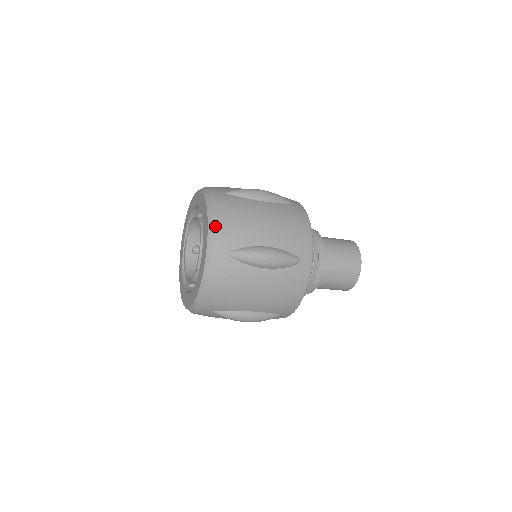
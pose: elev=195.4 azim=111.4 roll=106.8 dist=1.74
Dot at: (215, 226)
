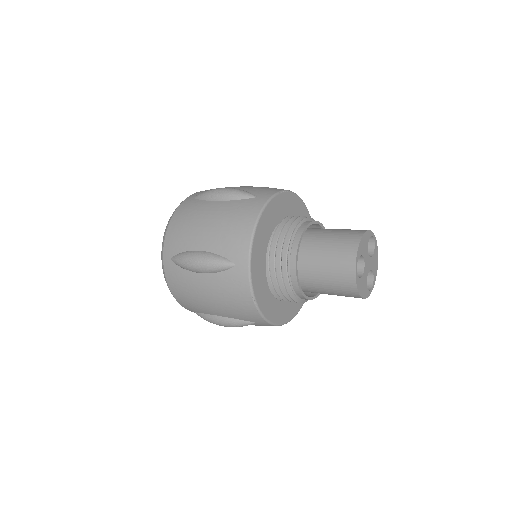
Dot at: occluded
